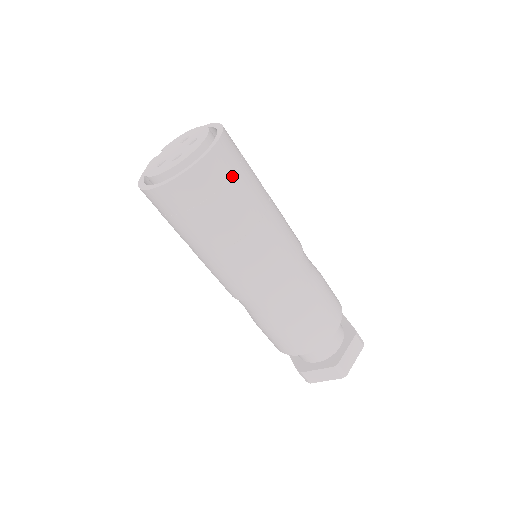
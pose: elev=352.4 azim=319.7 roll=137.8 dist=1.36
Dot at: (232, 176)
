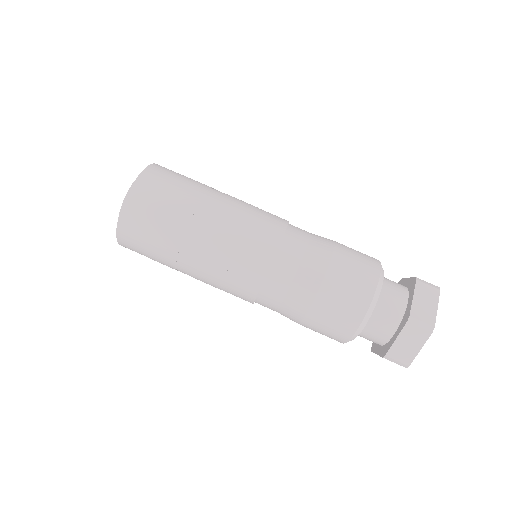
Dot at: (169, 185)
